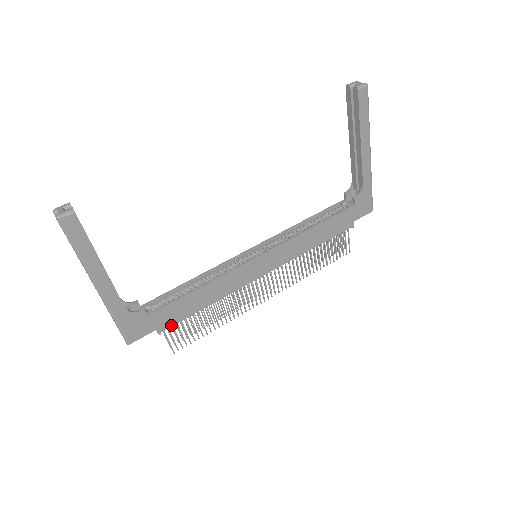
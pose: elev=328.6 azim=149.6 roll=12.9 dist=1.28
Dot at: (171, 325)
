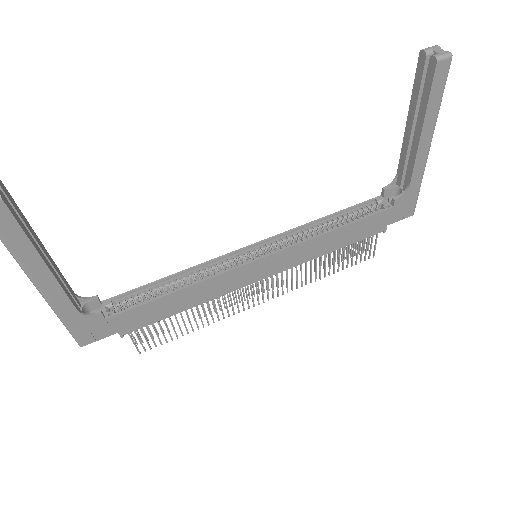
Dot at: (137, 328)
